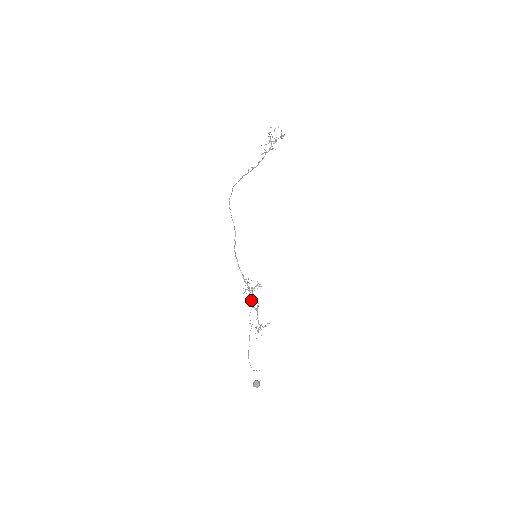
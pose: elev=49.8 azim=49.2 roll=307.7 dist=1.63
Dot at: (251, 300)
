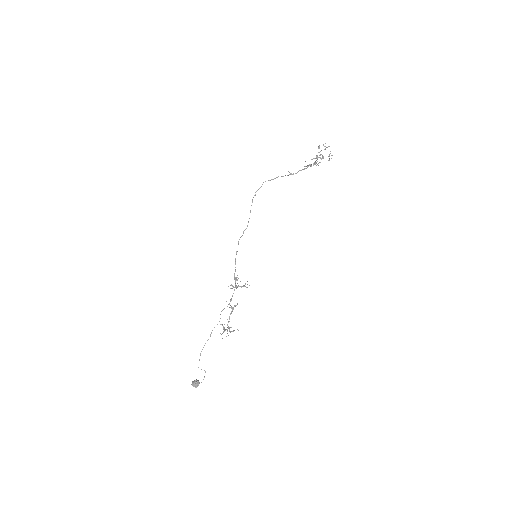
Dot at: occluded
